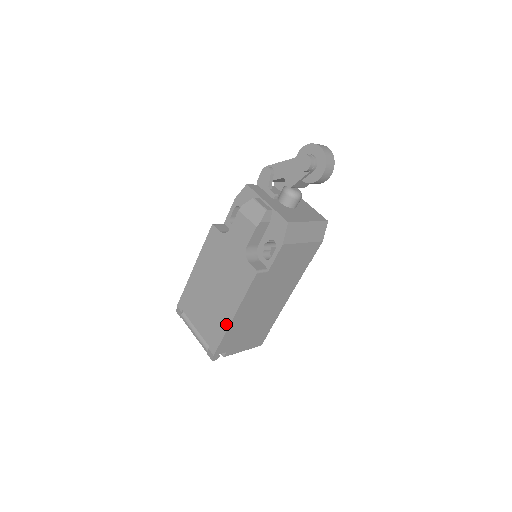
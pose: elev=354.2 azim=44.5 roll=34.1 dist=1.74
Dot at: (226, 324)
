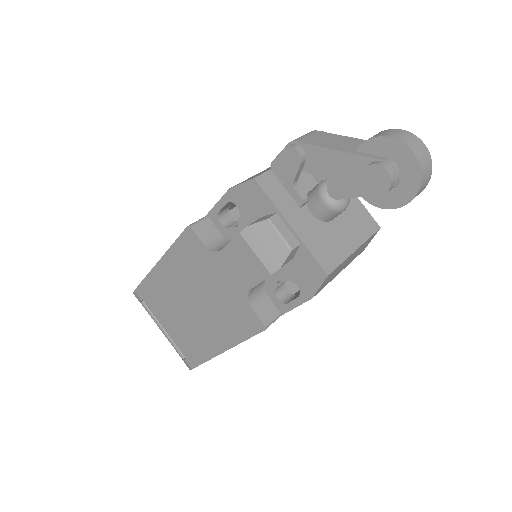
Dot at: (211, 352)
